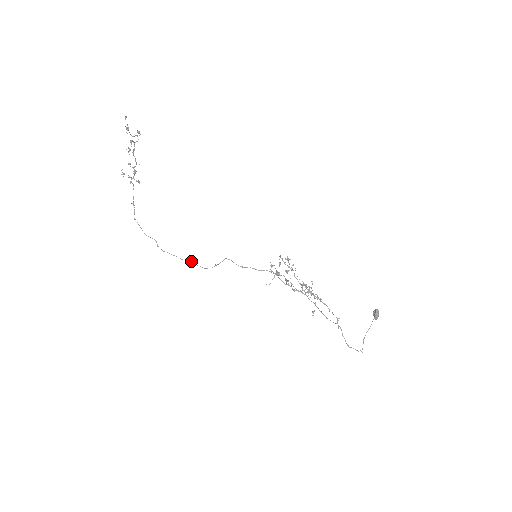
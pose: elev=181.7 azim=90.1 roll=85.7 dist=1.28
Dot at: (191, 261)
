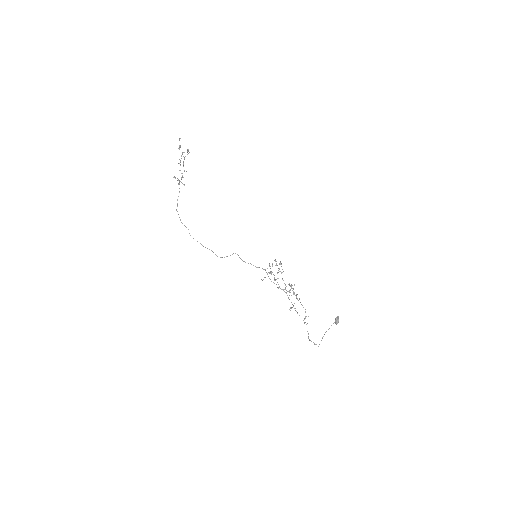
Dot at: (211, 250)
